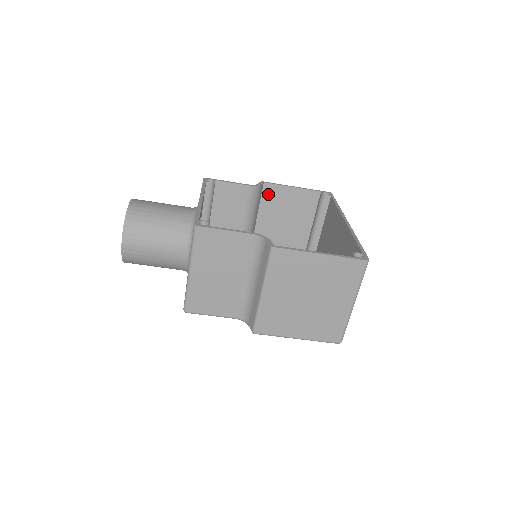
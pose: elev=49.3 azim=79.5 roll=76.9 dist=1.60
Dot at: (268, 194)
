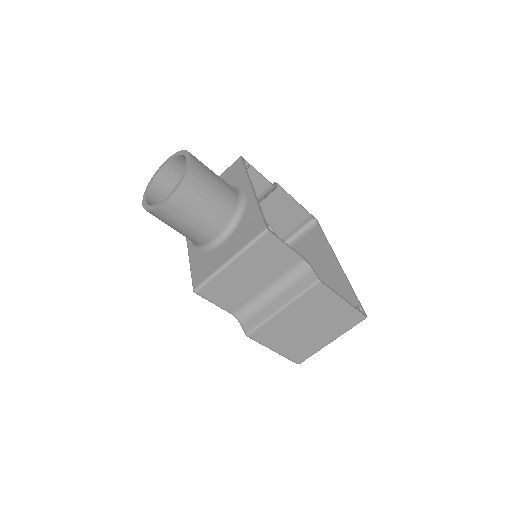
Dot at: (273, 195)
